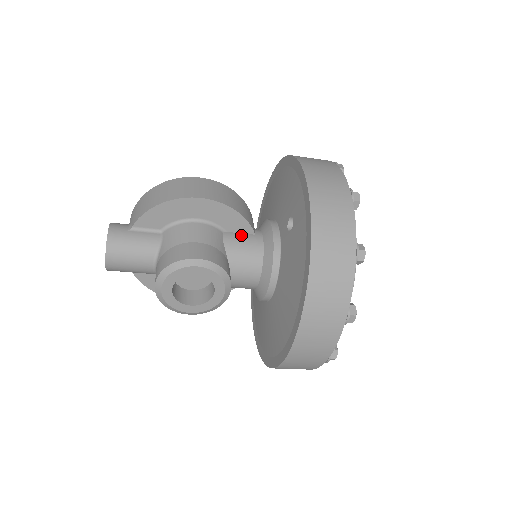
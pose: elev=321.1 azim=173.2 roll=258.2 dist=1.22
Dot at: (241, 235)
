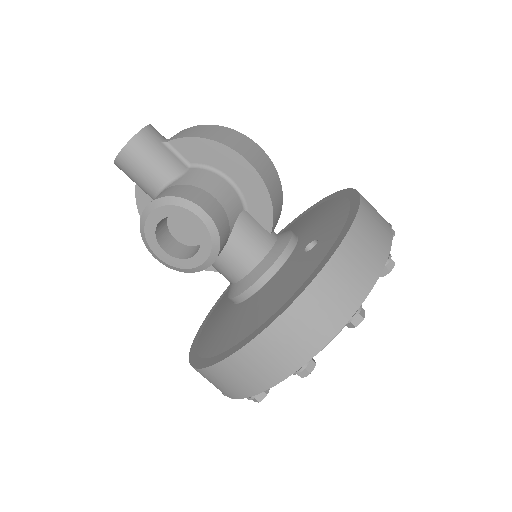
Dot at: (258, 225)
